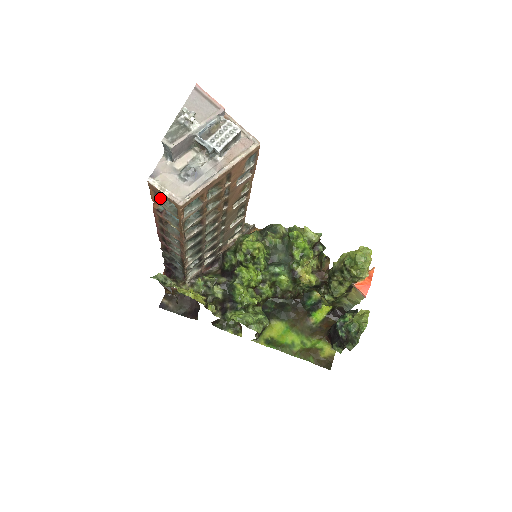
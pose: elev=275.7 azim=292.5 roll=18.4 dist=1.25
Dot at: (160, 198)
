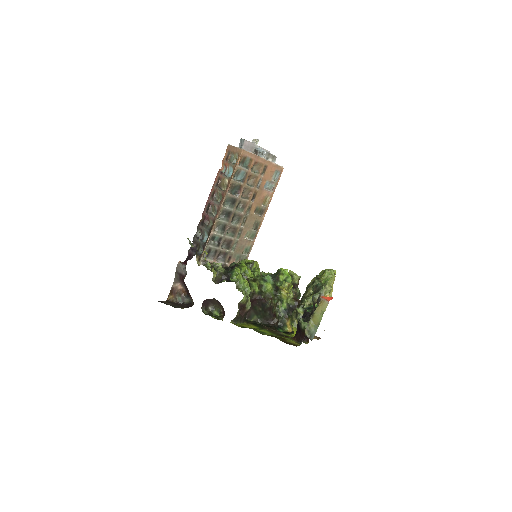
Dot at: (229, 156)
